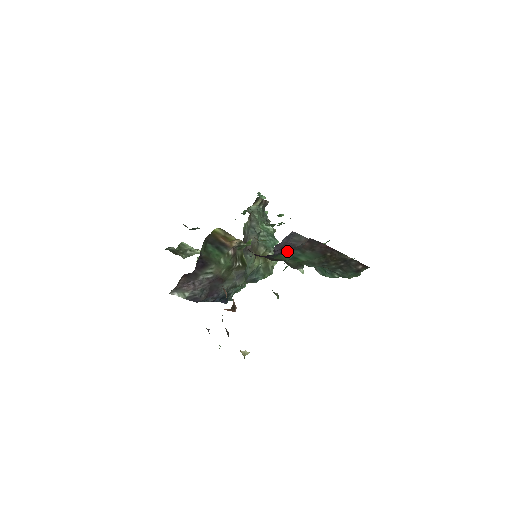
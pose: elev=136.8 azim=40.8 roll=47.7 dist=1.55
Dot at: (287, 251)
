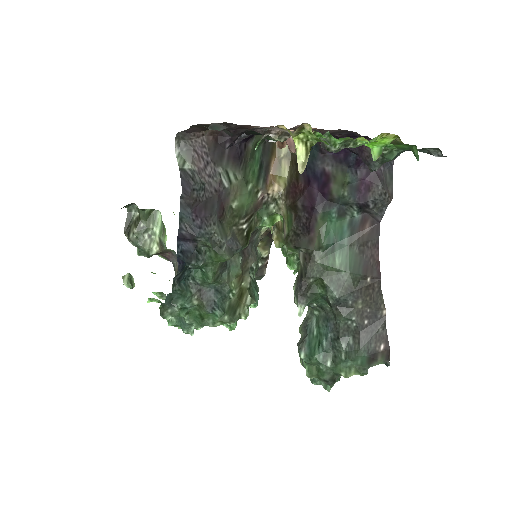
Dot at: (362, 192)
